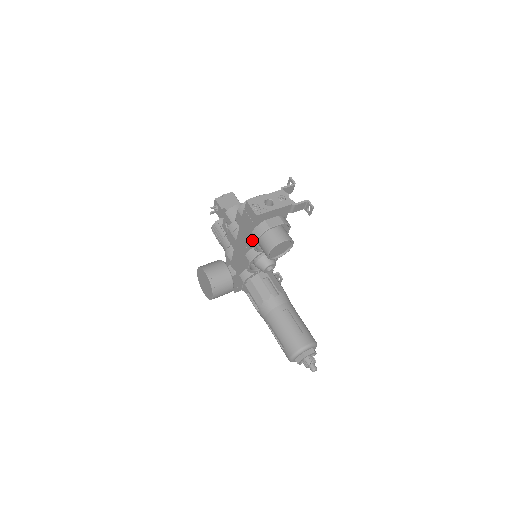
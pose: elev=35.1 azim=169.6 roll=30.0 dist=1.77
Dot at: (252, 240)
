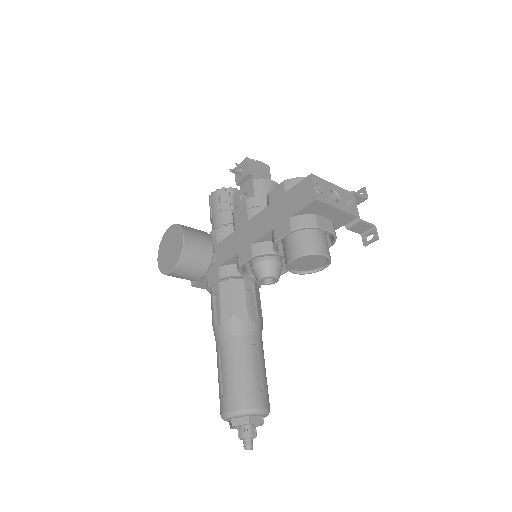
Dot at: (281, 229)
